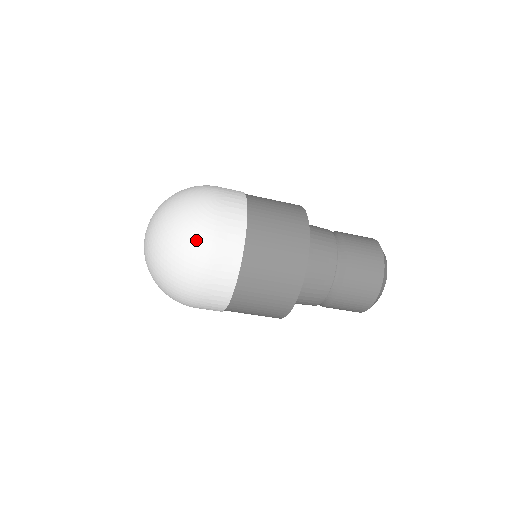
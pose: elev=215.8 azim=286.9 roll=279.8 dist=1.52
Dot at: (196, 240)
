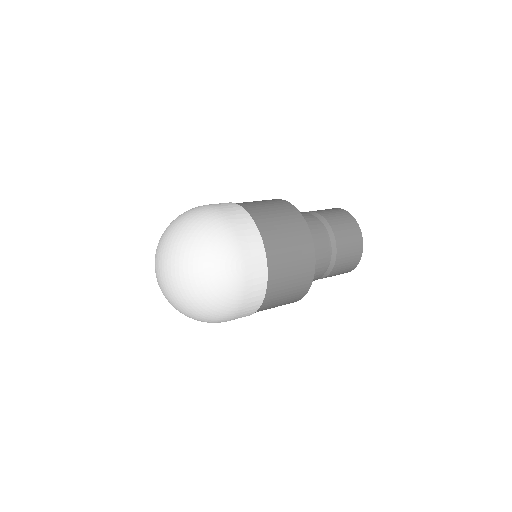
Dot at: (224, 309)
